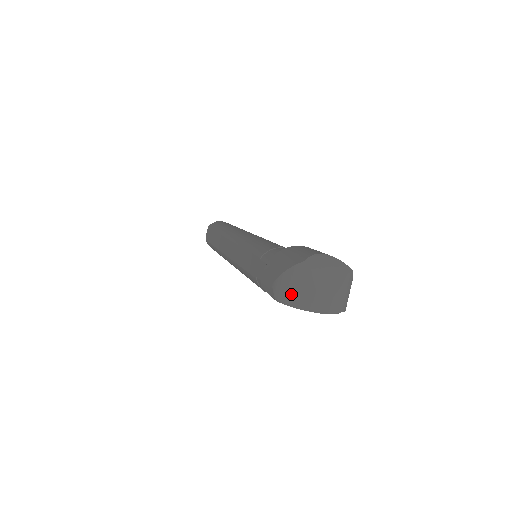
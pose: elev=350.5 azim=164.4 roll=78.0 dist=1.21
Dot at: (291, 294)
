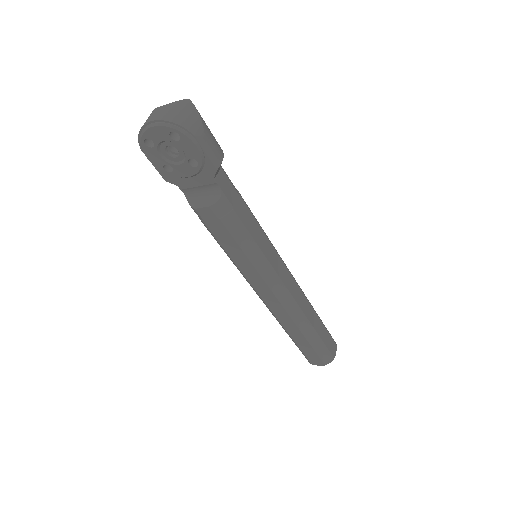
Dot at: occluded
